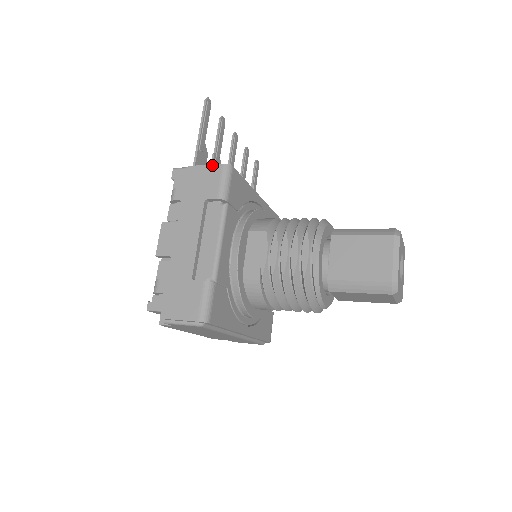
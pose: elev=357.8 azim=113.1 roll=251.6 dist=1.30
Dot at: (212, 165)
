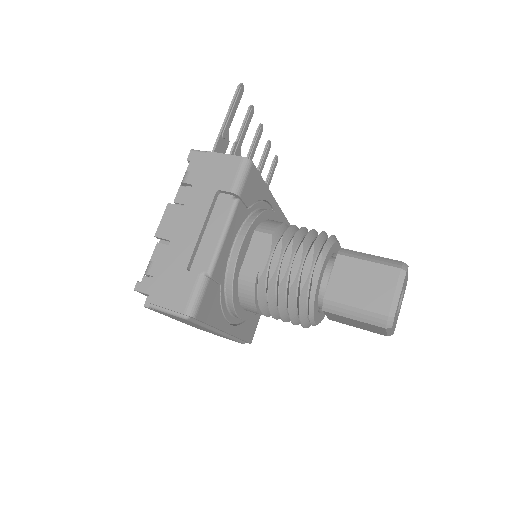
Dot at: (232, 156)
